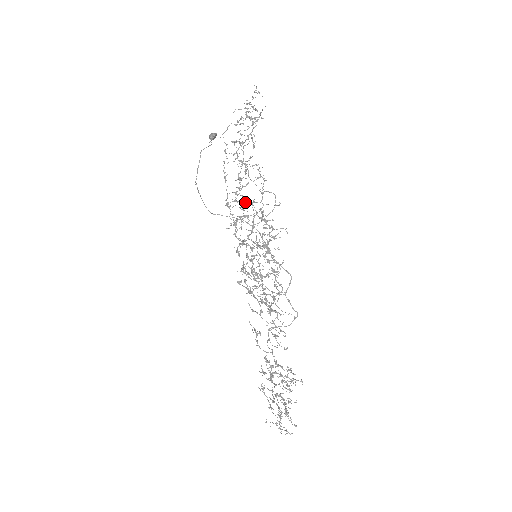
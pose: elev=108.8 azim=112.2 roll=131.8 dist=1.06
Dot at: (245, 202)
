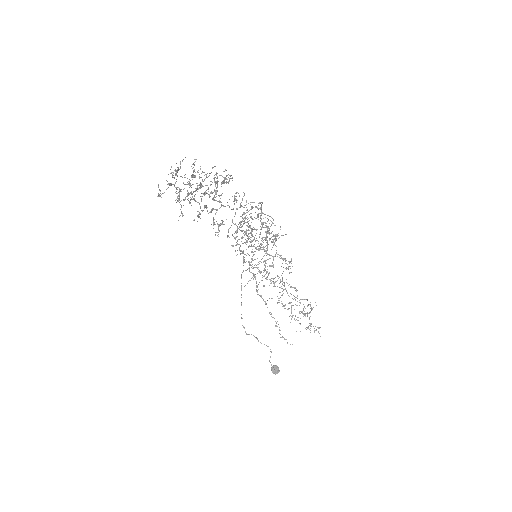
Dot at: (269, 266)
